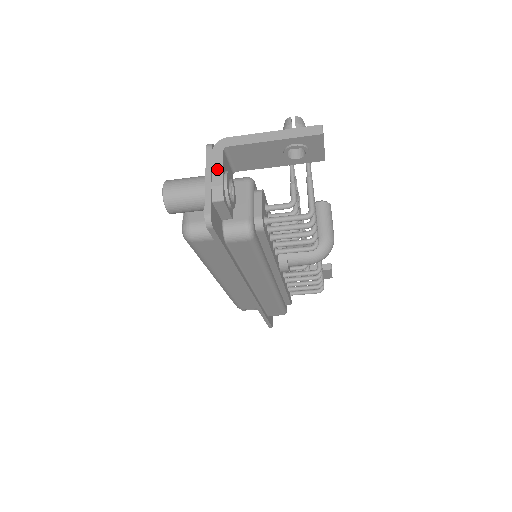
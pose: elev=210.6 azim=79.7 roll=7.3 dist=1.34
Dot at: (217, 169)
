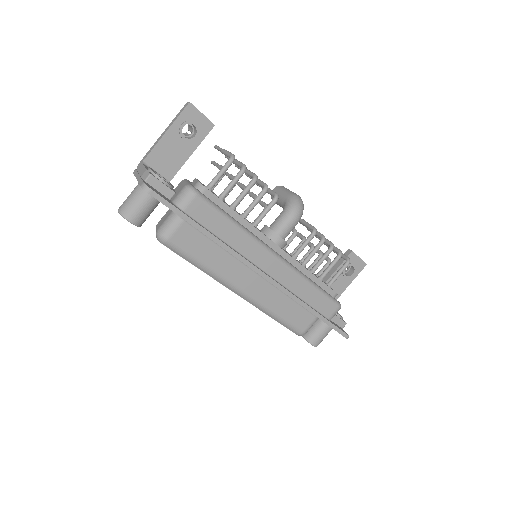
Dot at: (141, 170)
